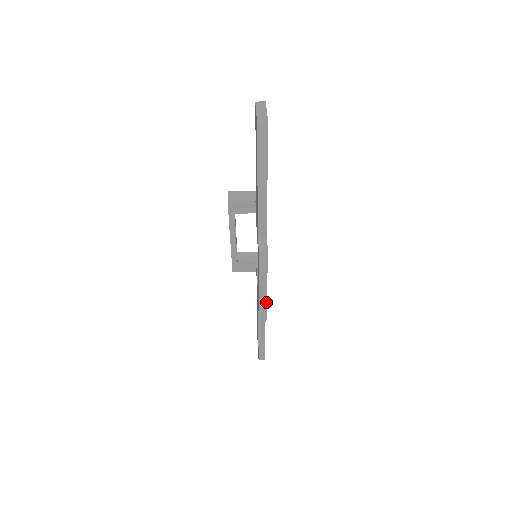
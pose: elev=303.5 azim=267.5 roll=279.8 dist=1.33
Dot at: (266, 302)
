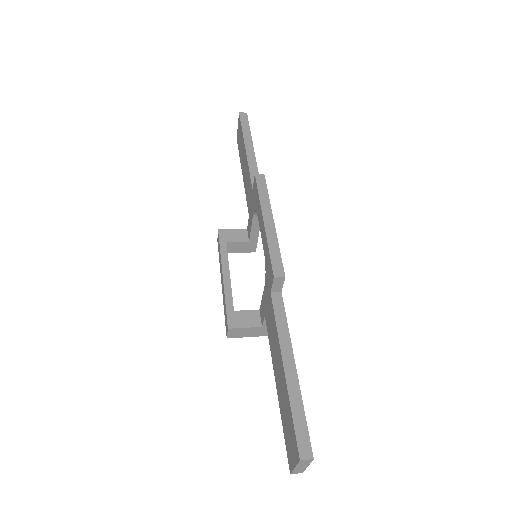
Dot at: (277, 244)
